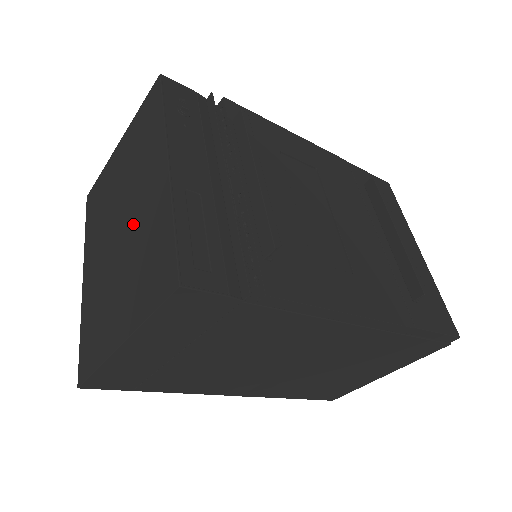
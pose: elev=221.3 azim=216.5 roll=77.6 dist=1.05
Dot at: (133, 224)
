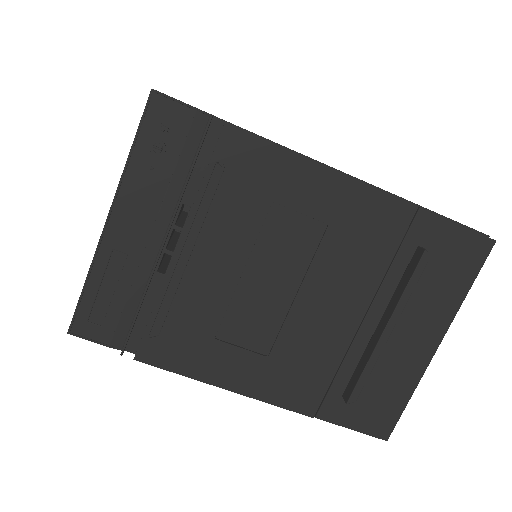
Dot at: occluded
